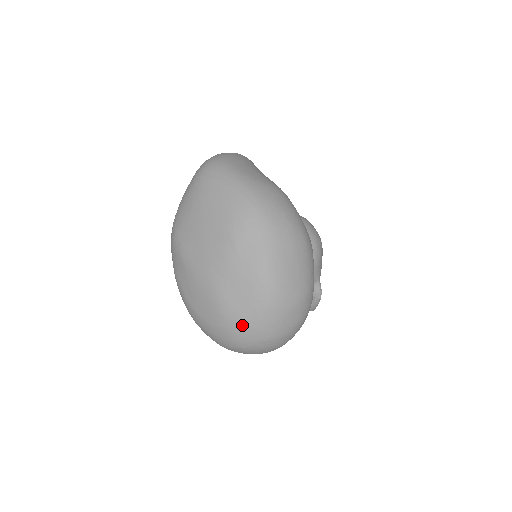
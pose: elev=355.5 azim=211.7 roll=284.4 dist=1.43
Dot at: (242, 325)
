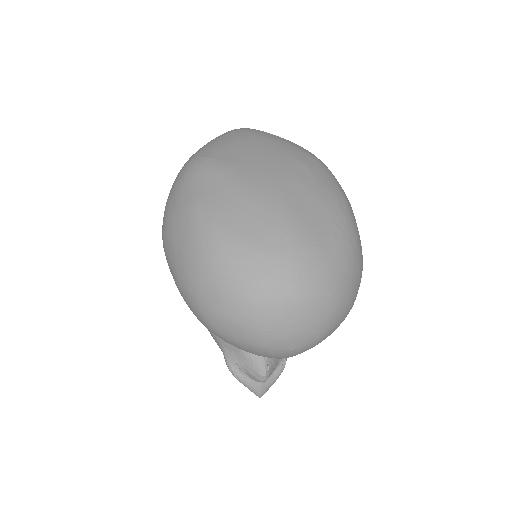
Dot at: (316, 255)
